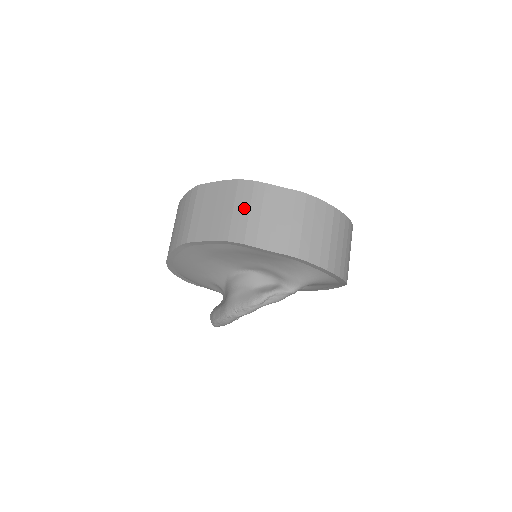
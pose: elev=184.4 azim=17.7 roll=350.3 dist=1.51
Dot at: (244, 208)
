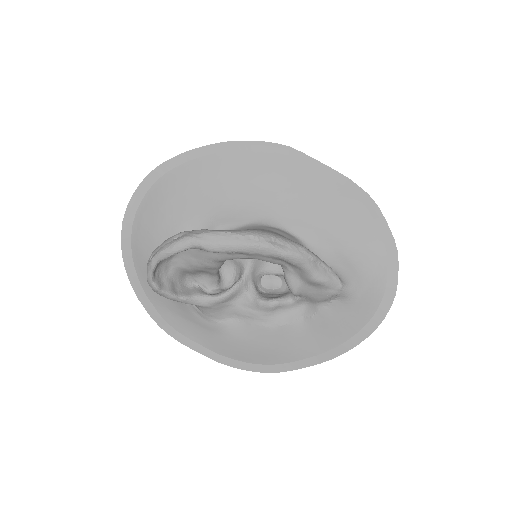
Dot at: occluded
